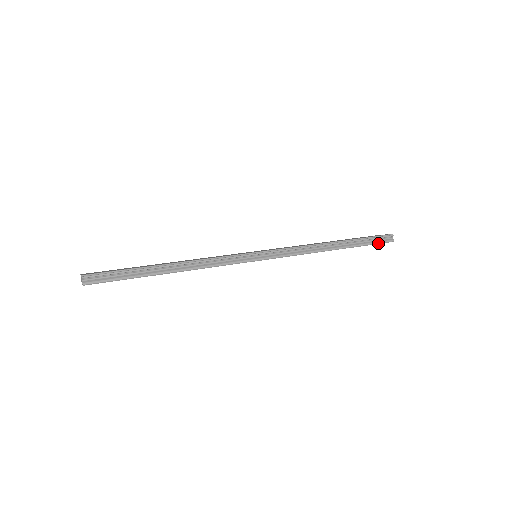
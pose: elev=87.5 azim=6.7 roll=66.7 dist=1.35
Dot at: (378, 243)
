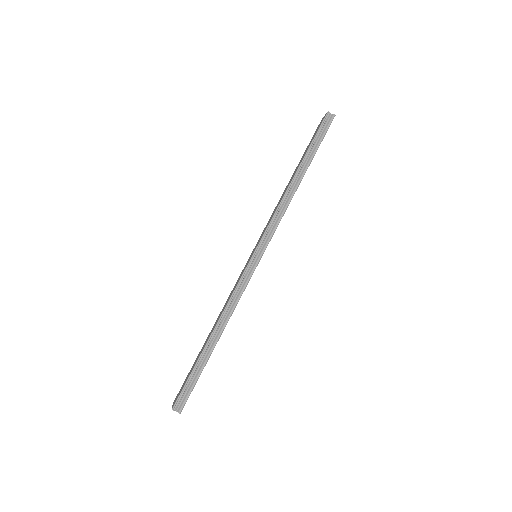
Dot at: (325, 133)
